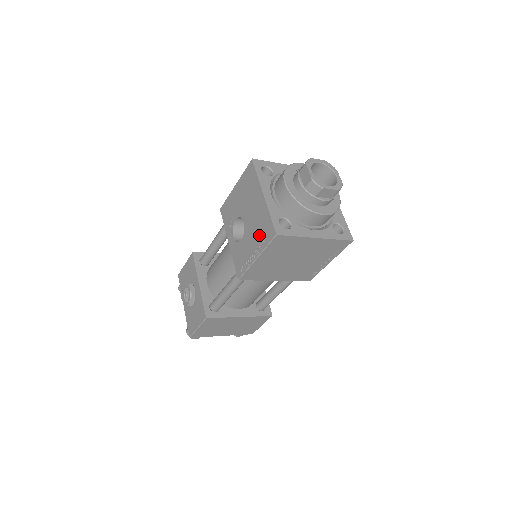
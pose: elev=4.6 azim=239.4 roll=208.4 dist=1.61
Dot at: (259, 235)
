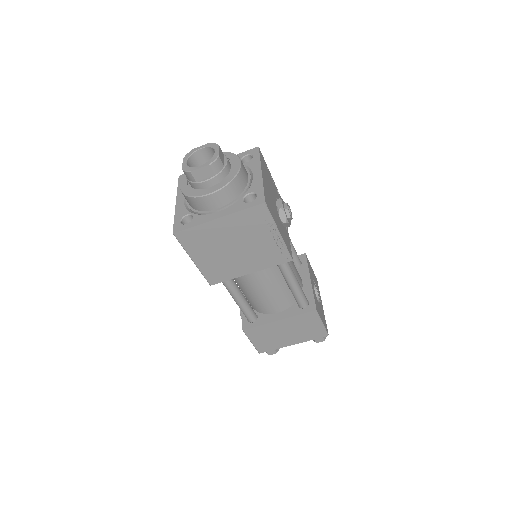
Dot at: occluded
